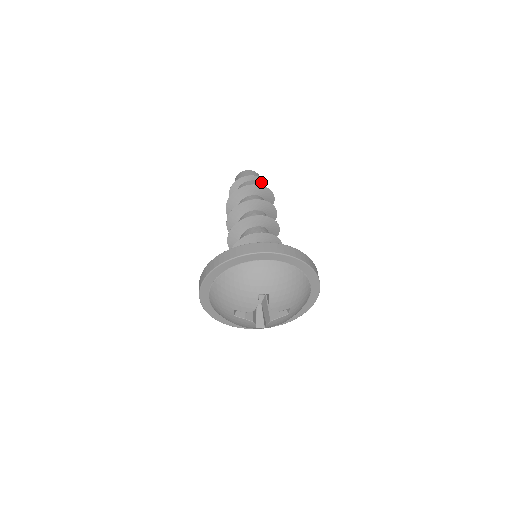
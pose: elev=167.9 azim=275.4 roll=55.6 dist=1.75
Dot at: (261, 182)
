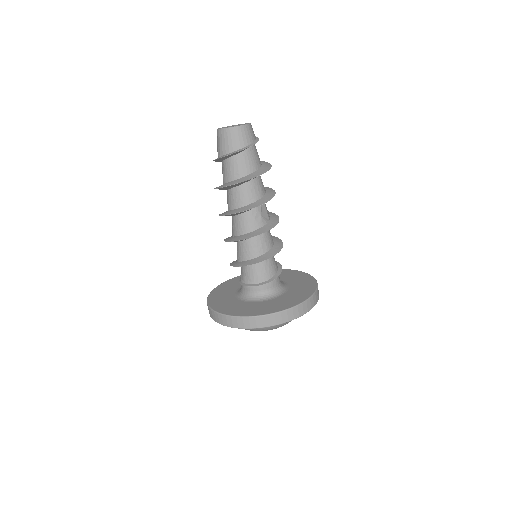
Dot at: occluded
